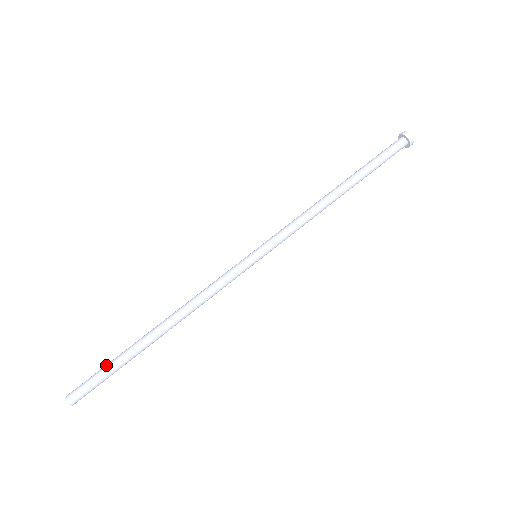
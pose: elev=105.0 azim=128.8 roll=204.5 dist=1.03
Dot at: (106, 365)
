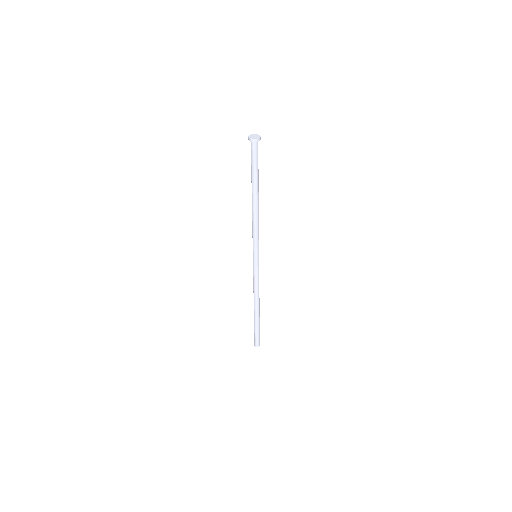
Dot at: (254, 330)
